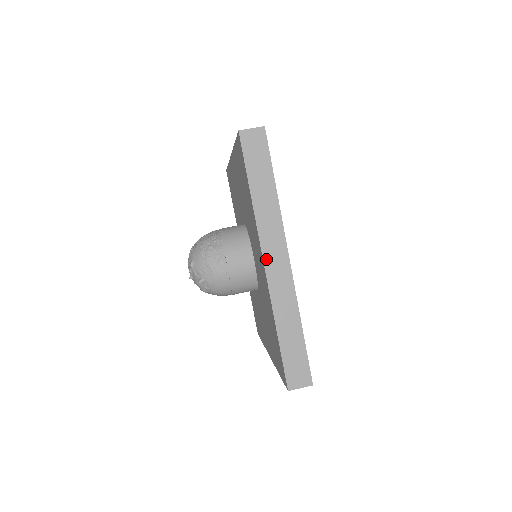
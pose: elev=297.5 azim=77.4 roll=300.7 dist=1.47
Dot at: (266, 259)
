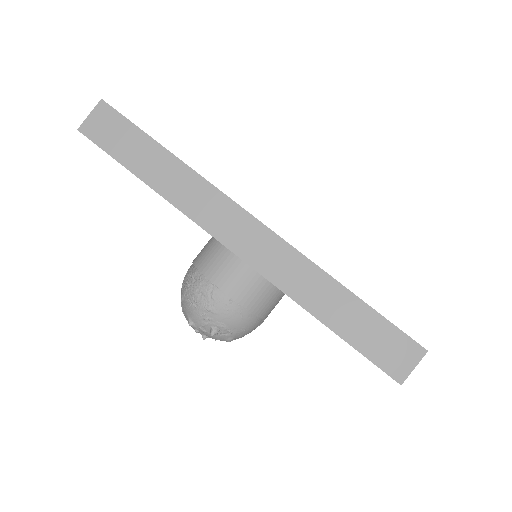
Dot at: (229, 244)
